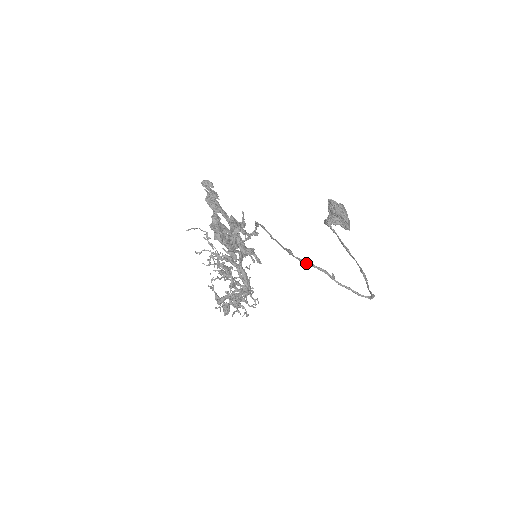
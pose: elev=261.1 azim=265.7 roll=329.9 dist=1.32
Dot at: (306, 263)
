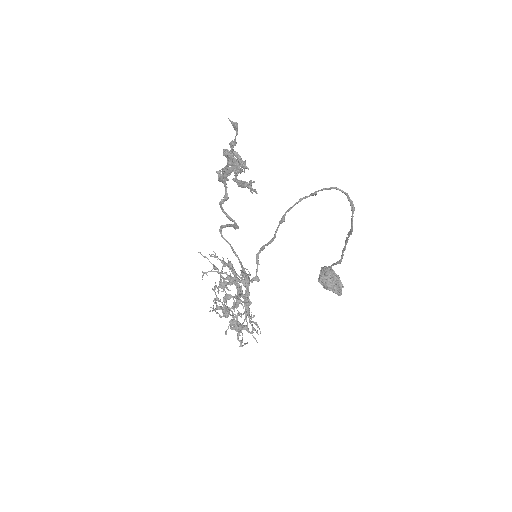
Dot at: (294, 204)
